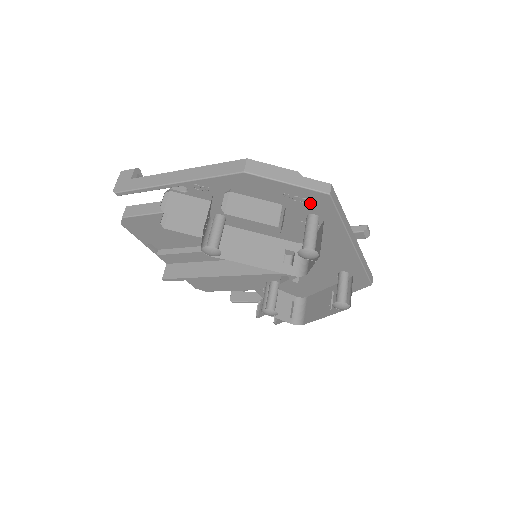
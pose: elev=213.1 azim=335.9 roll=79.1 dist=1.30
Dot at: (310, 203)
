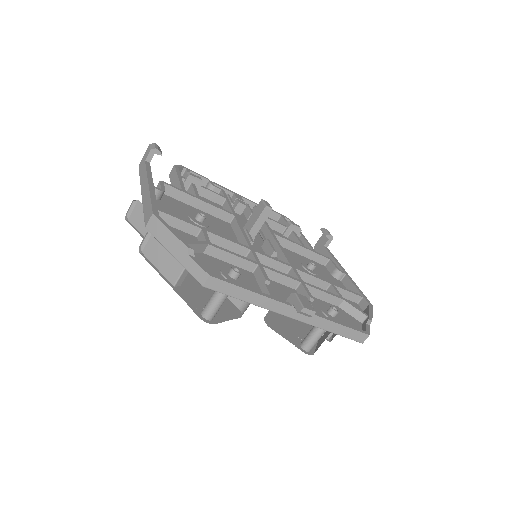
Dot at: occluded
